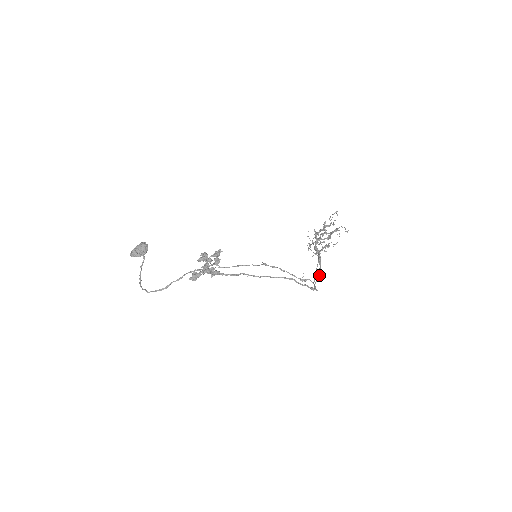
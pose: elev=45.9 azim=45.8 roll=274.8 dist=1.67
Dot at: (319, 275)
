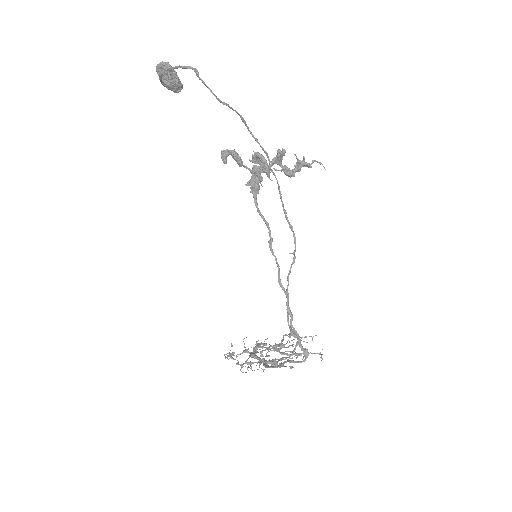
Dot at: occluded
